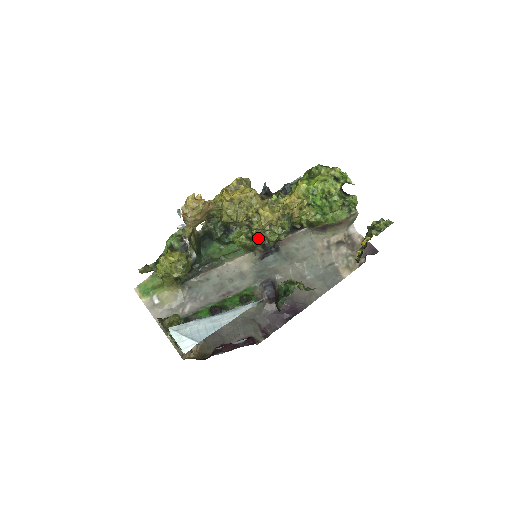
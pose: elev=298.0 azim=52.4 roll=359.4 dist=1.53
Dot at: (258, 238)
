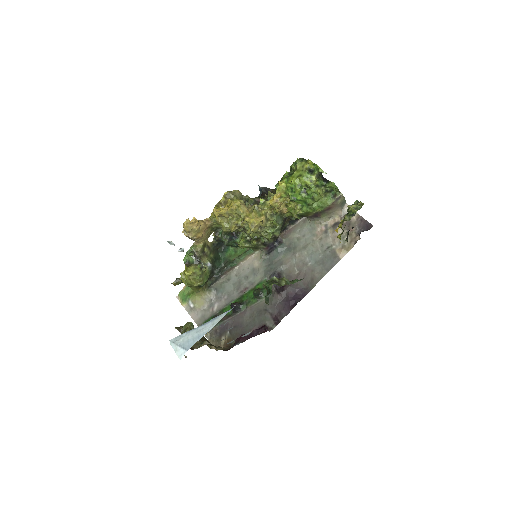
Dot at: (256, 239)
